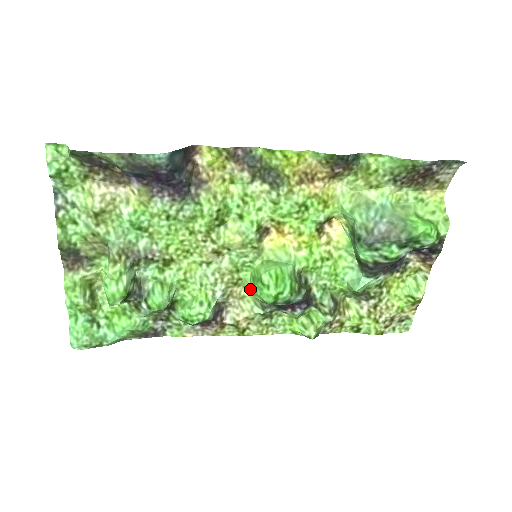
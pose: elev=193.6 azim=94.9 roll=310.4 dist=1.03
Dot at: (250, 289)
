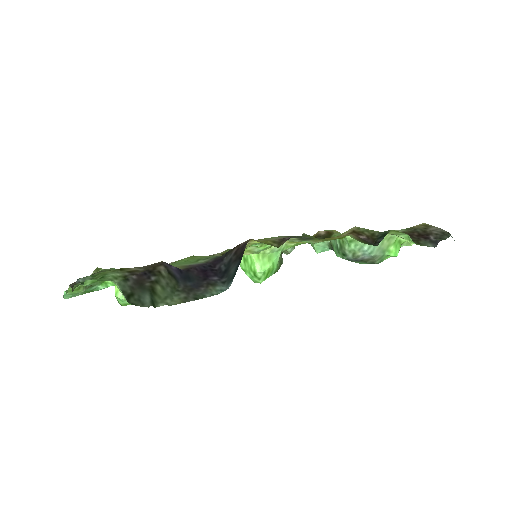
Dot at: occluded
